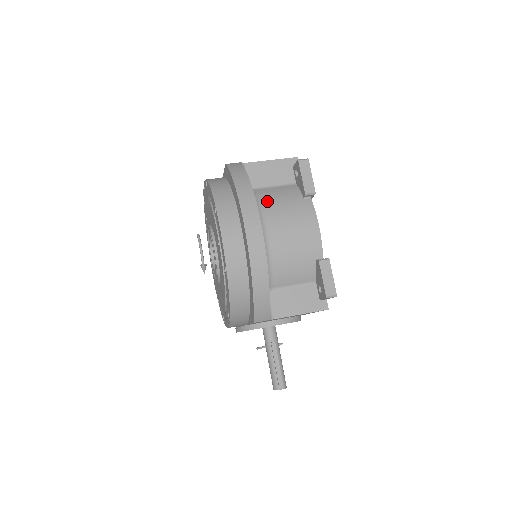
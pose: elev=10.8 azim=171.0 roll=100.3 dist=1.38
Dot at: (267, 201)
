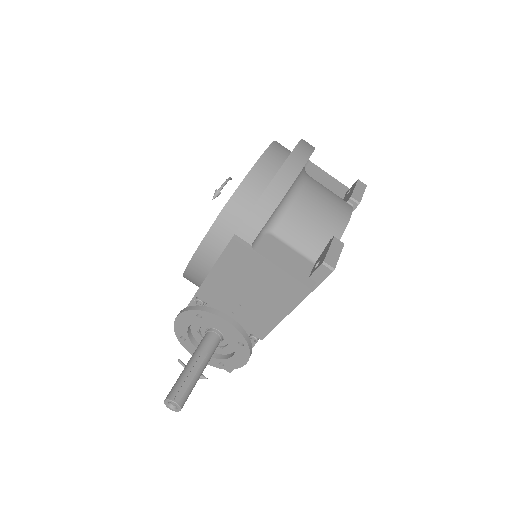
Dot at: (315, 180)
